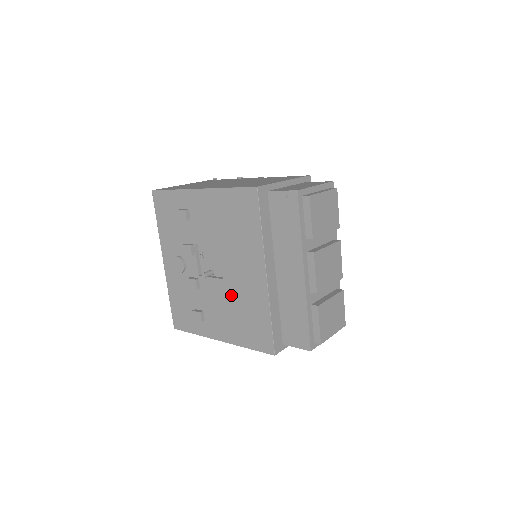
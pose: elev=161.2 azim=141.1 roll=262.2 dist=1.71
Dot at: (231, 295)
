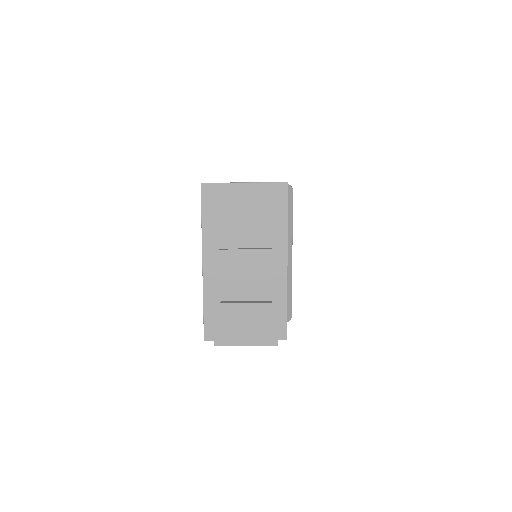
Dot at: occluded
